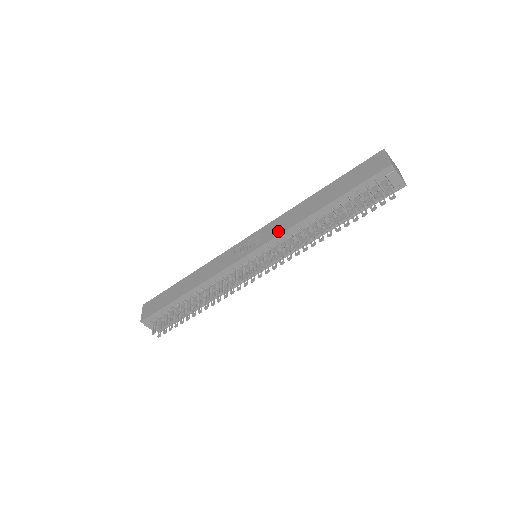
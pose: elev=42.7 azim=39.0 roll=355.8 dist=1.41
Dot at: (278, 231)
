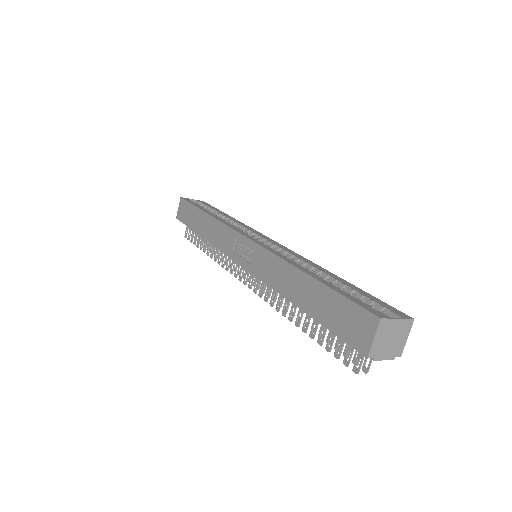
Dot at: (263, 275)
